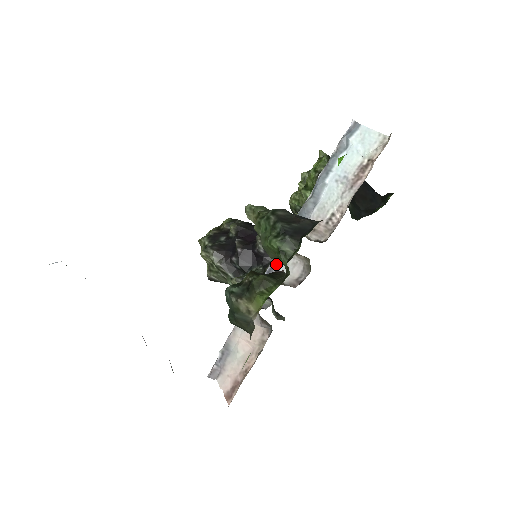
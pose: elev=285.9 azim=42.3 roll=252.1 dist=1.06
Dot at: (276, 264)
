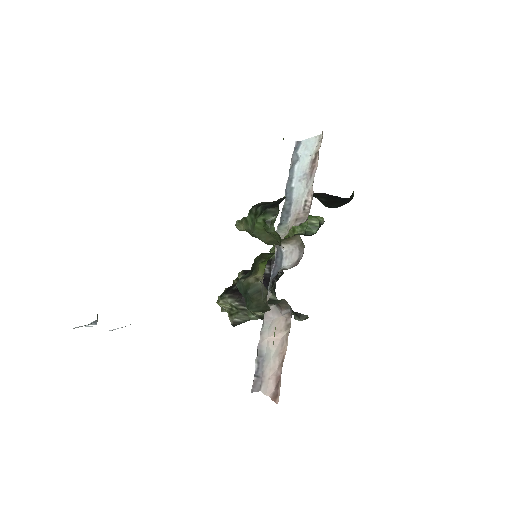
Dot at: (277, 262)
